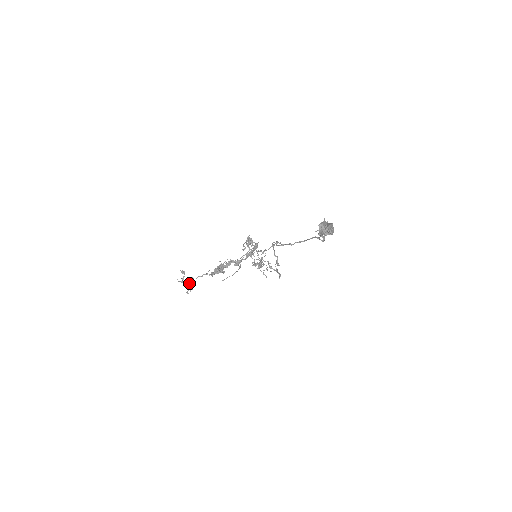
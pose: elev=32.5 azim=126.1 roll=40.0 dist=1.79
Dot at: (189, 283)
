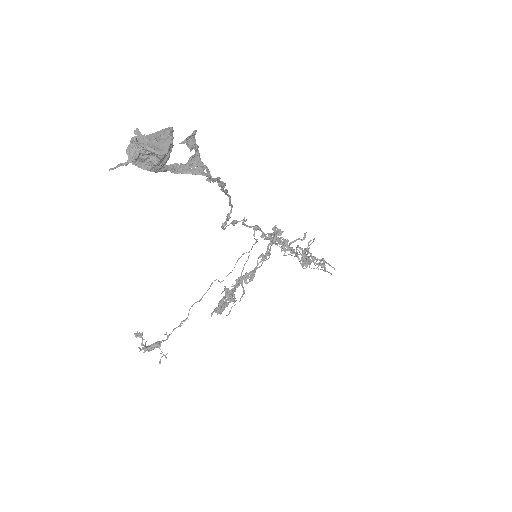
Dot at: (158, 346)
